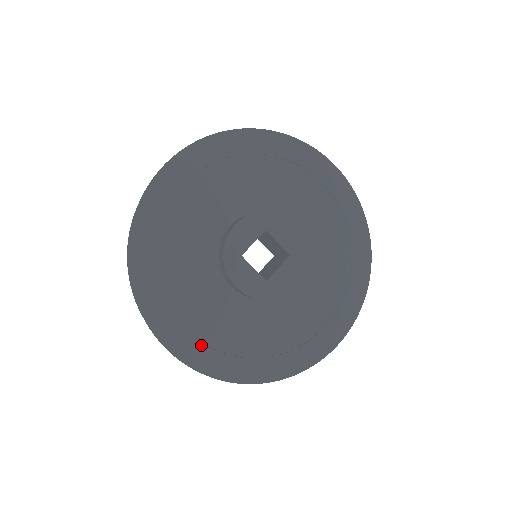
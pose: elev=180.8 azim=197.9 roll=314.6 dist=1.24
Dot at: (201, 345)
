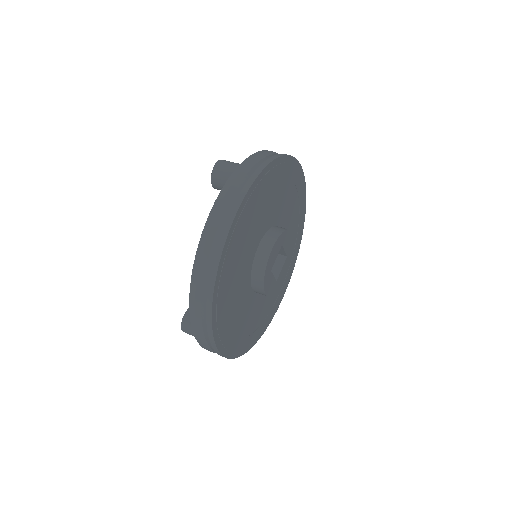
Dot at: (237, 341)
